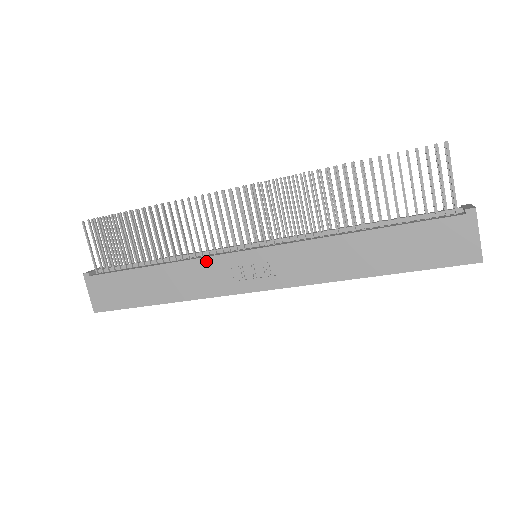
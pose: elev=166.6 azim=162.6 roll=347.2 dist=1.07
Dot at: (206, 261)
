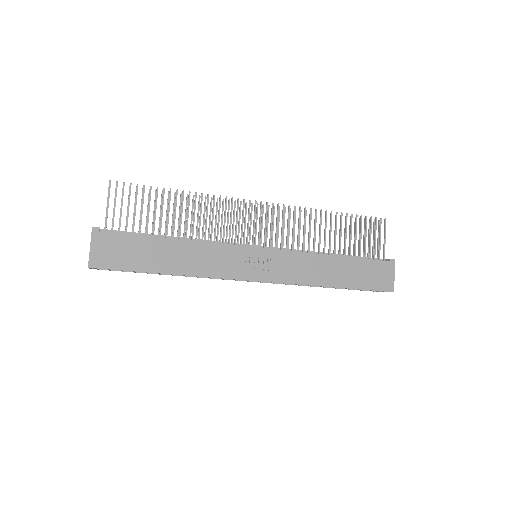
Dot at: (223, 247)
